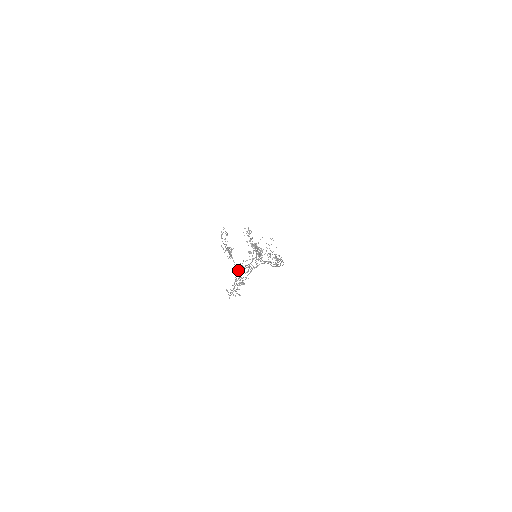
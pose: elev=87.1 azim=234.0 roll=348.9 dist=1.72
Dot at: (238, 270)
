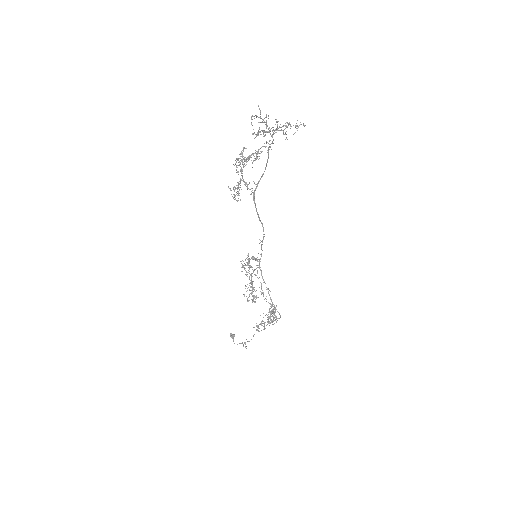
Dot at: (247, 186)
